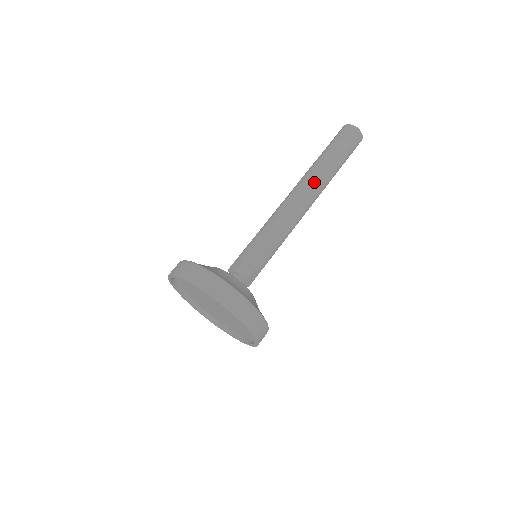
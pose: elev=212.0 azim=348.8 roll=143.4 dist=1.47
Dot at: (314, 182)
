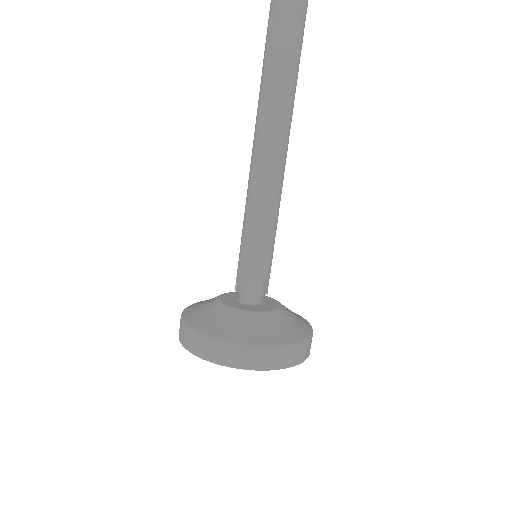
Dot at: (275, 125)
